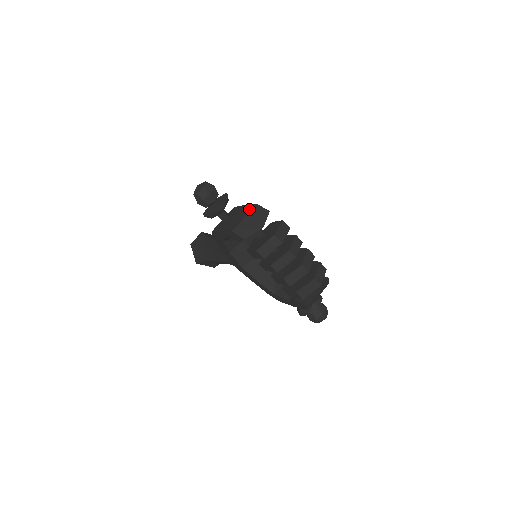
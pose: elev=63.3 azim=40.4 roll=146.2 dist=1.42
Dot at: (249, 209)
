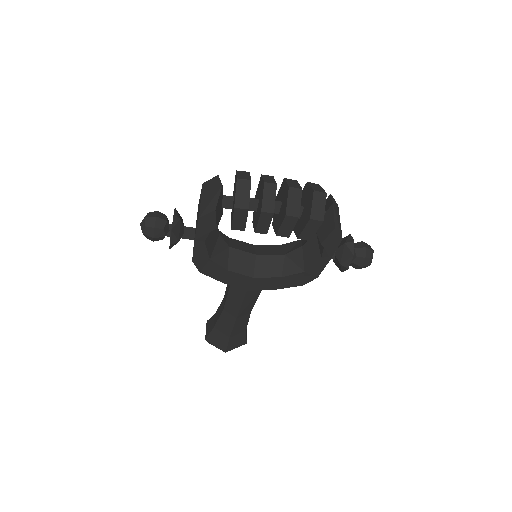
Dot at: occluded
